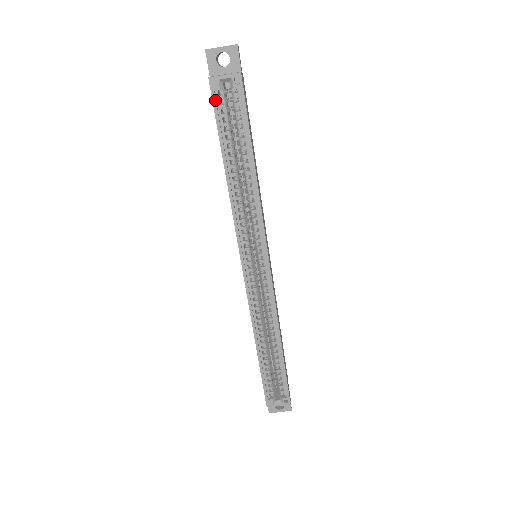
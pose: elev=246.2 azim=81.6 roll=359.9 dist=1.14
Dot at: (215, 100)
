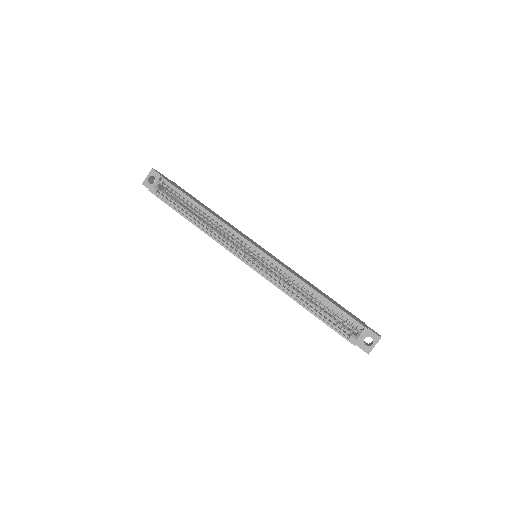
Dot at: (159, 196)
